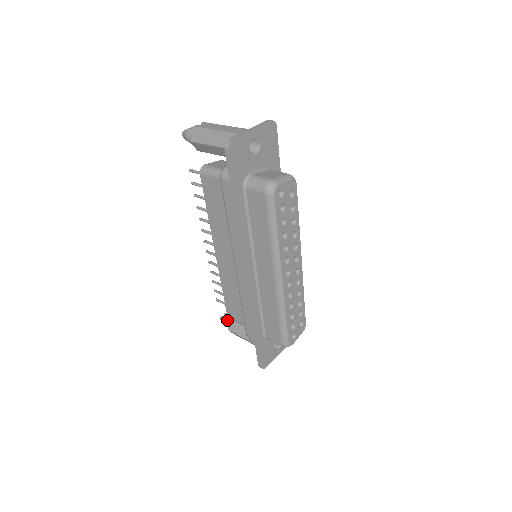
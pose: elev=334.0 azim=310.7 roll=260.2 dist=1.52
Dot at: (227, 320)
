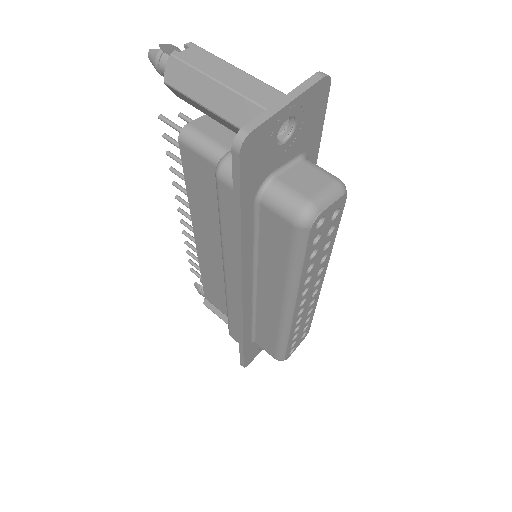
Dot at: (203, 291)
